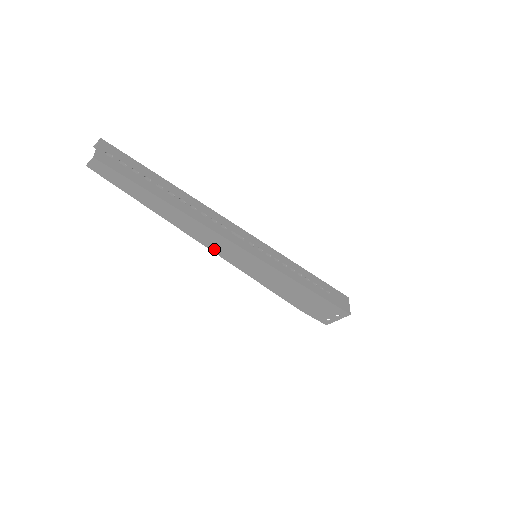
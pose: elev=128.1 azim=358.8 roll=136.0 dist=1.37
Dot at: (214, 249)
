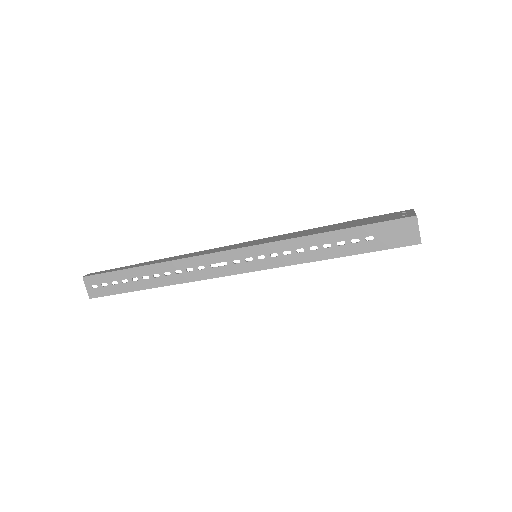
Dot at: occluded
